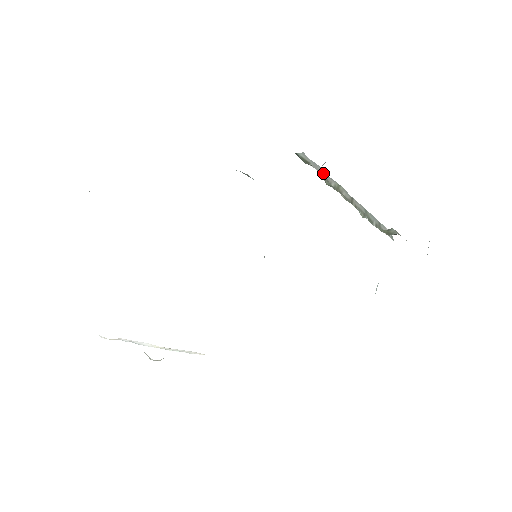
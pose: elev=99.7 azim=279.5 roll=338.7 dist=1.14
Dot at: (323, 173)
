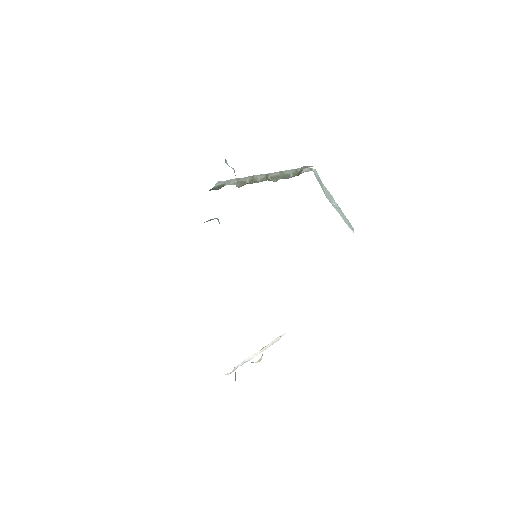
Dot at: (237, 181)
